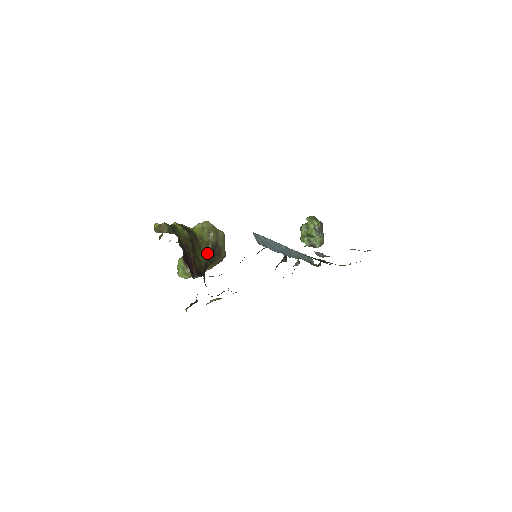
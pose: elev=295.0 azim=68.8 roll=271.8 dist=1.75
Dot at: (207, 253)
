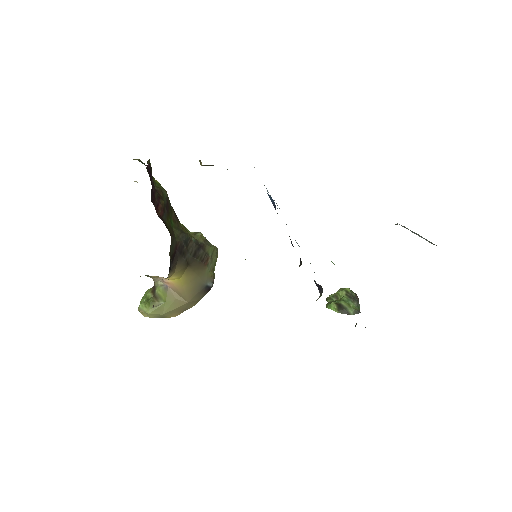
Dot at: (186, 237)
